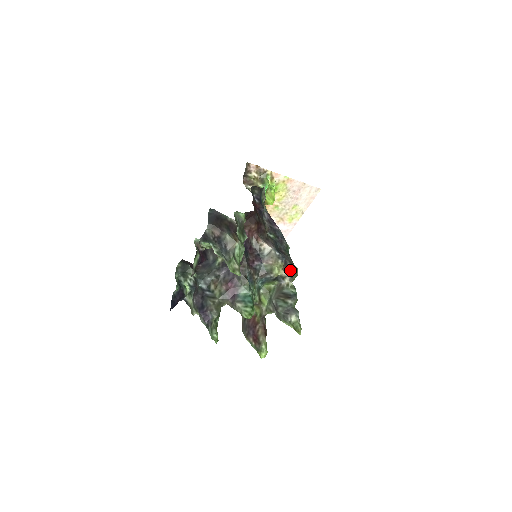
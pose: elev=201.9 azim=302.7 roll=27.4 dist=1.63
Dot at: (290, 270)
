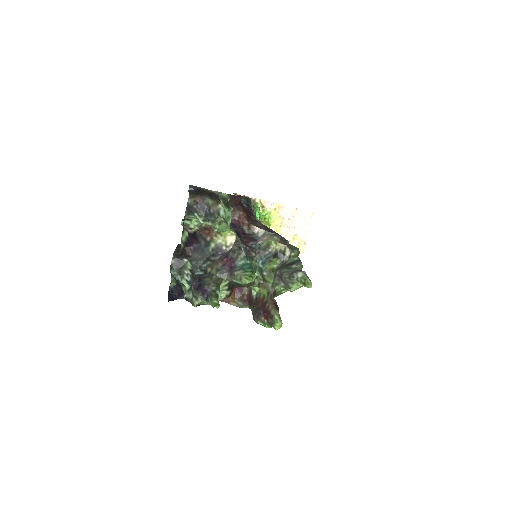
Dot at: (289, 247)
